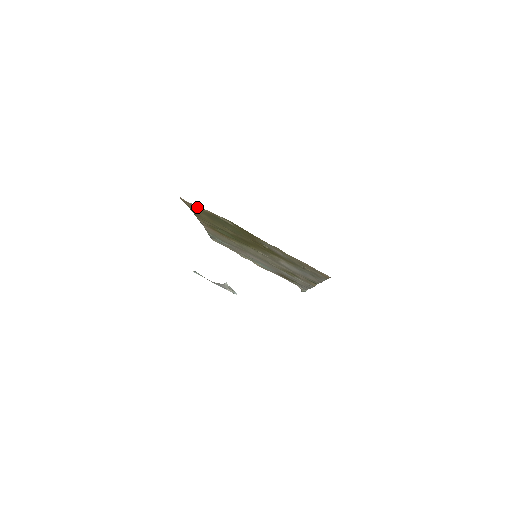
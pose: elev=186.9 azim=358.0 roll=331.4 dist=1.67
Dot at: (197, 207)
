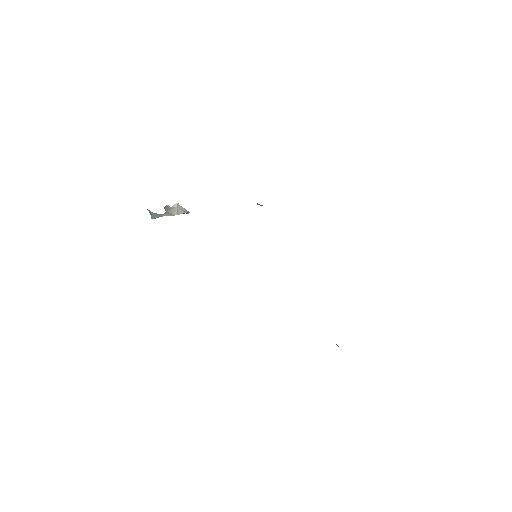
Dot at: occluded
